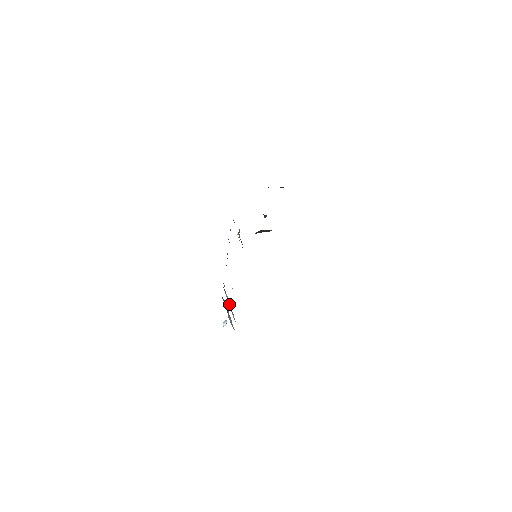
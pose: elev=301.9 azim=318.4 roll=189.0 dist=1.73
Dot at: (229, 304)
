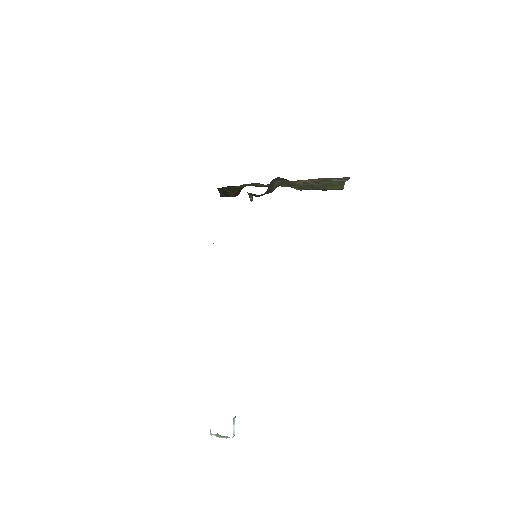
Dot at: occluded
